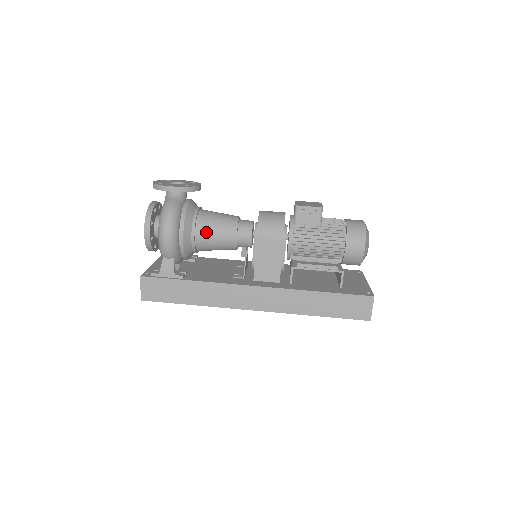
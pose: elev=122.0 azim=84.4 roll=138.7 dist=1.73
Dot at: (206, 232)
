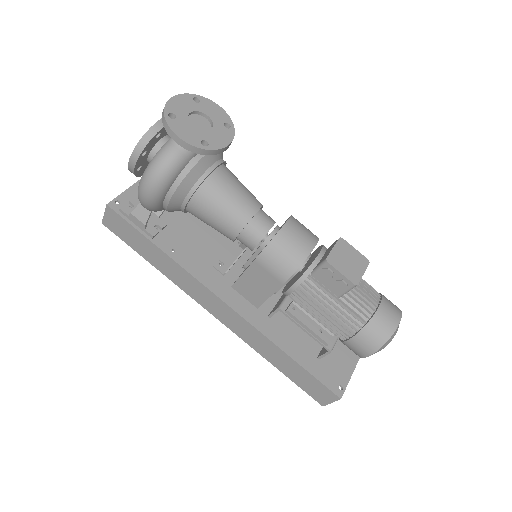
Dot at: (203, 209)
